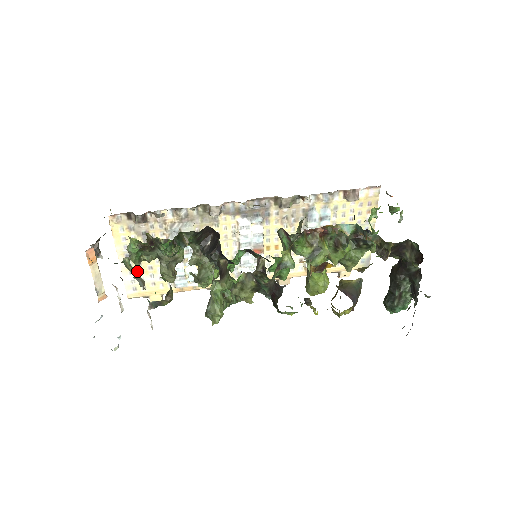
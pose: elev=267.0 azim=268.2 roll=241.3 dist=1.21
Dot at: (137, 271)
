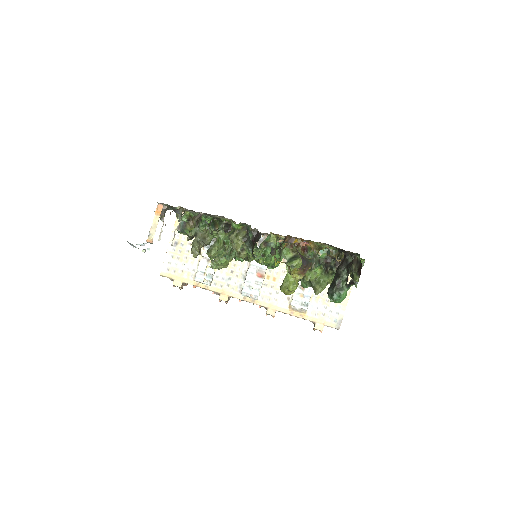
Dot at: (176, 256)
